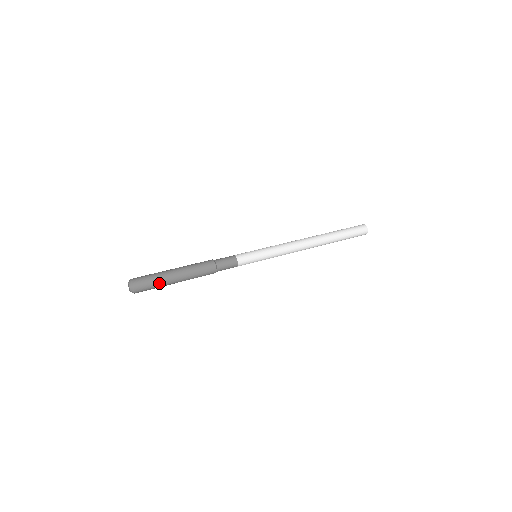
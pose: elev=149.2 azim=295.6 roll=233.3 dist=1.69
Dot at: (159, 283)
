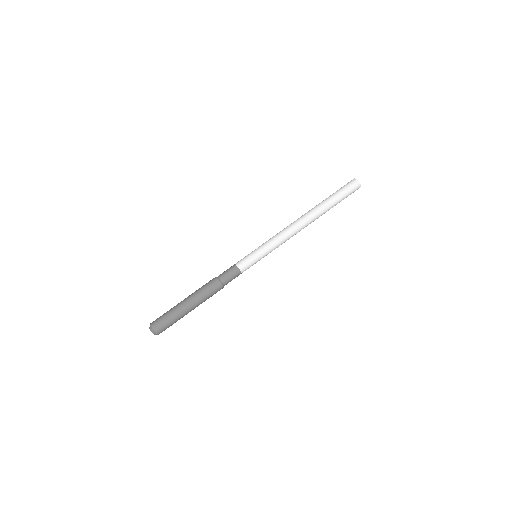
Dot at: (177, 320)
